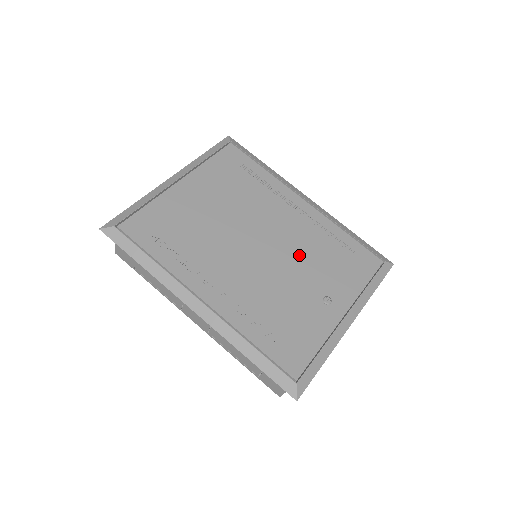
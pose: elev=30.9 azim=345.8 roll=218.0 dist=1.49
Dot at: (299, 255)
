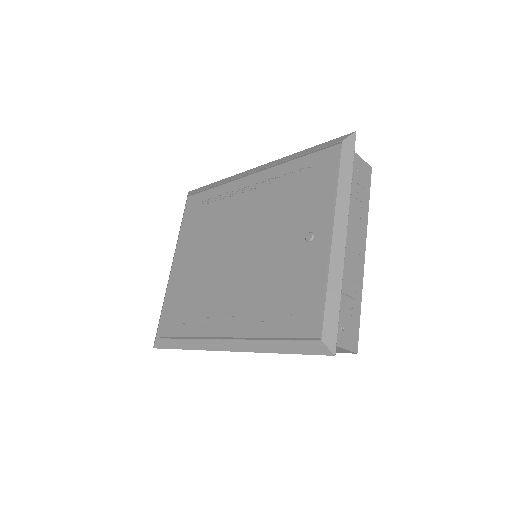
Dot at: (269, 224)
